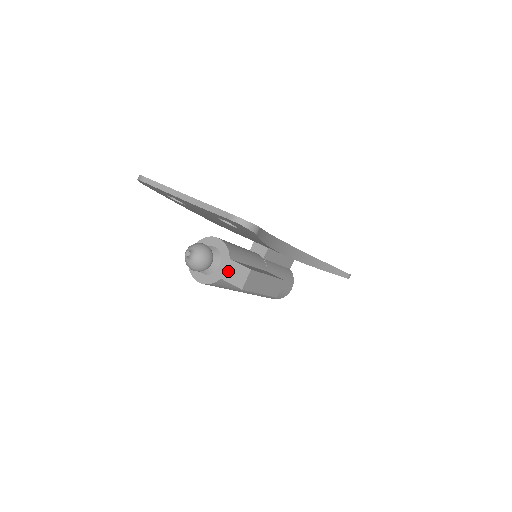
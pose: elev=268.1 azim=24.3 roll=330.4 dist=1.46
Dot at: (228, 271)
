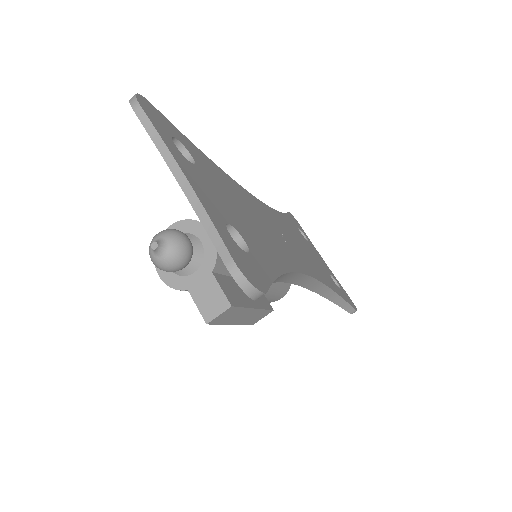
Dot at: (202, 287)
